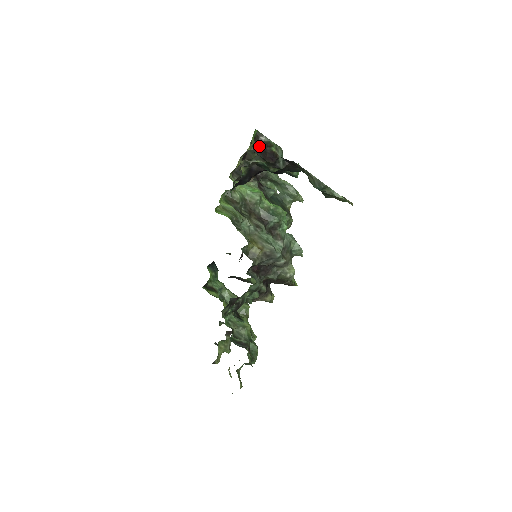
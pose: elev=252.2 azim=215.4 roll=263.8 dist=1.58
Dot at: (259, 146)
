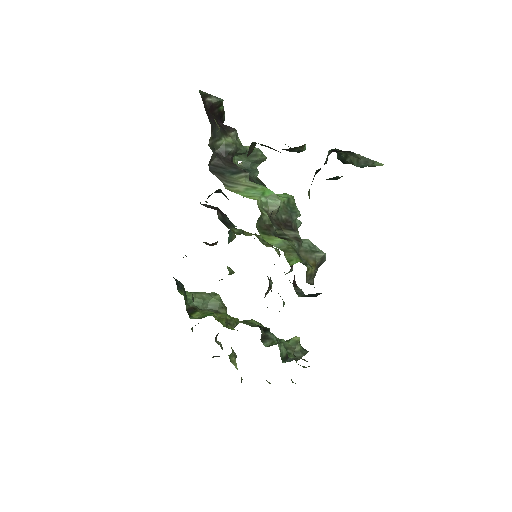
Dot at: (210, 113)
